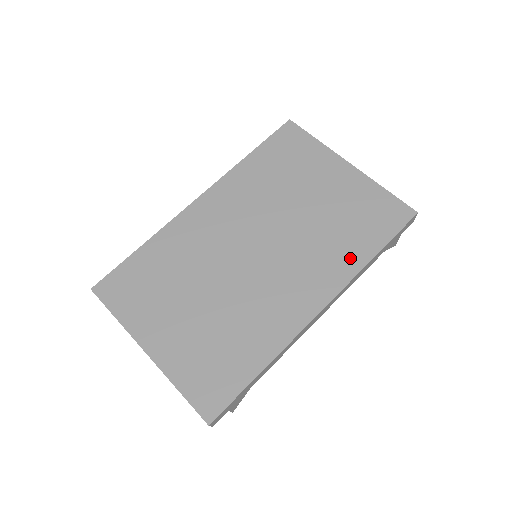
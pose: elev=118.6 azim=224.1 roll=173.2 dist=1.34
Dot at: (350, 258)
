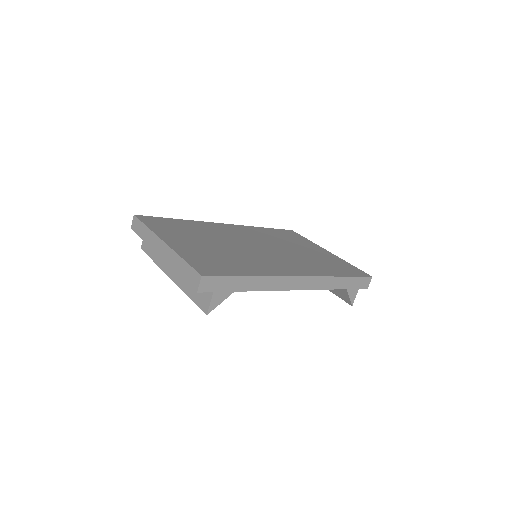
Dot at: (325, 271)
